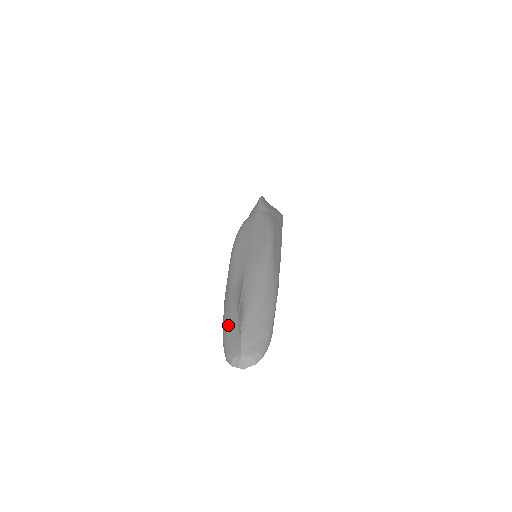
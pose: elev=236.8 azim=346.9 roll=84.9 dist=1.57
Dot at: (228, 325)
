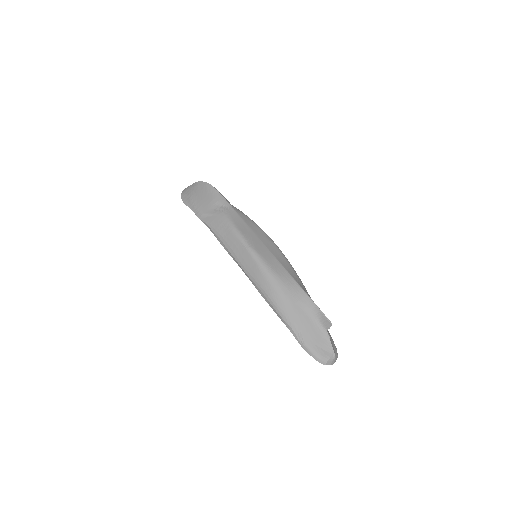
Dot at: (307, 331)
